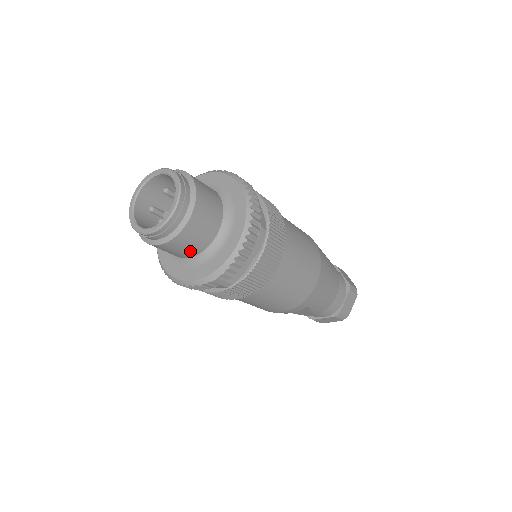
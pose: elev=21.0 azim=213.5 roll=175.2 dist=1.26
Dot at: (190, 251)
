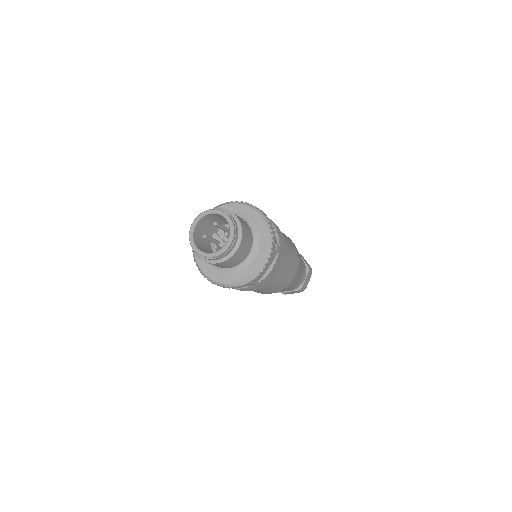
Dot at: (232, 265)
